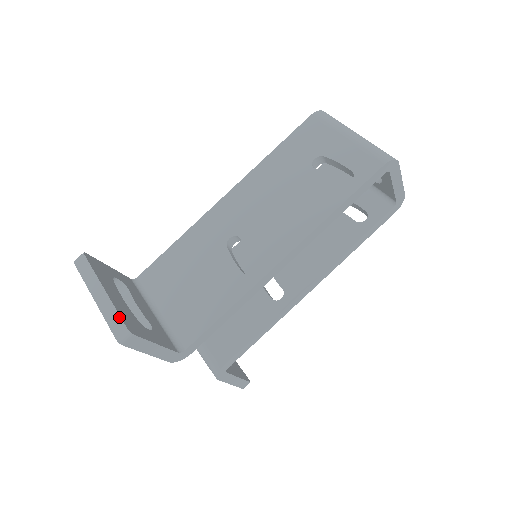
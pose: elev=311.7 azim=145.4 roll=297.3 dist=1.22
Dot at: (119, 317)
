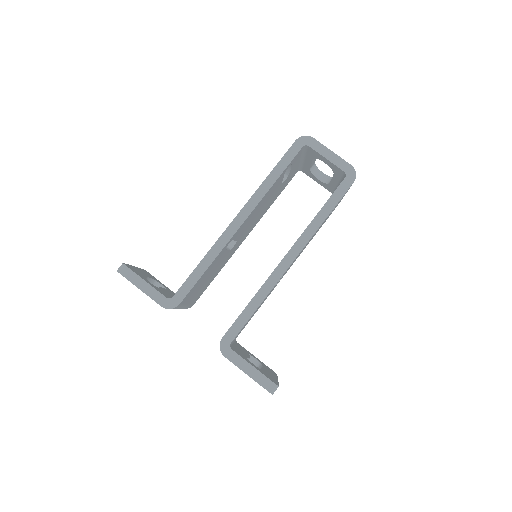
Dot at: (126, 264)
